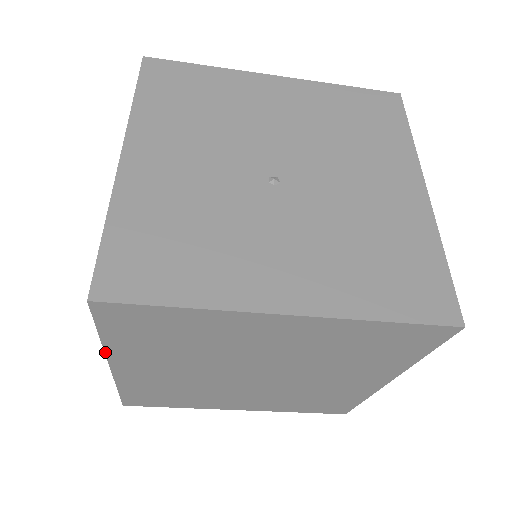
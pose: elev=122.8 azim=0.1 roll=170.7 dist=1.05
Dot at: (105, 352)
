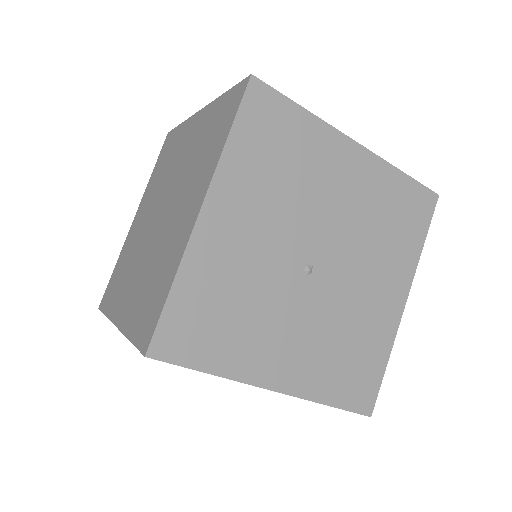
Dot at: (123, 334)
